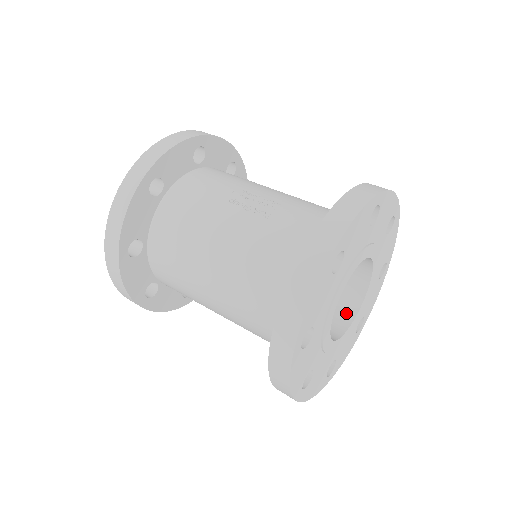
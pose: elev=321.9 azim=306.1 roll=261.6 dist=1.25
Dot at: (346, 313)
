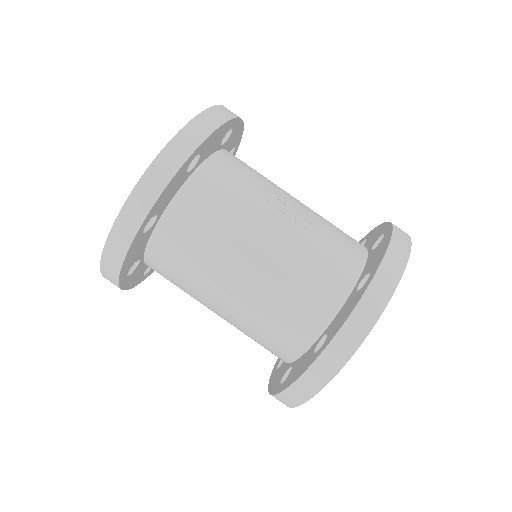
Dot at: occluded
